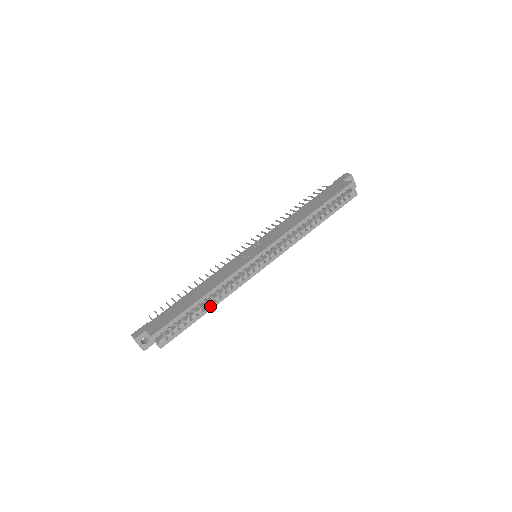
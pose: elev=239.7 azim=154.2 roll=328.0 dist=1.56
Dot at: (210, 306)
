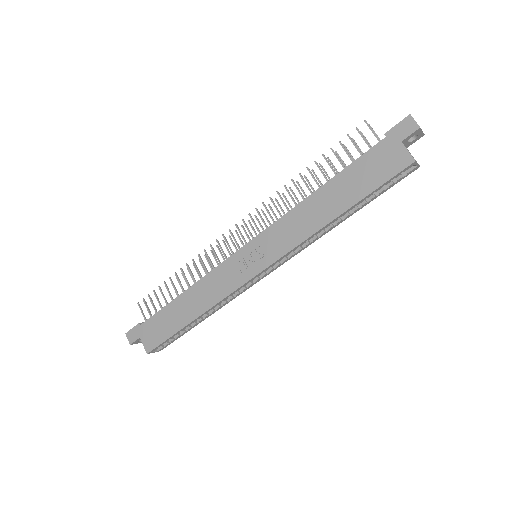
Dot at: (205, 318)
